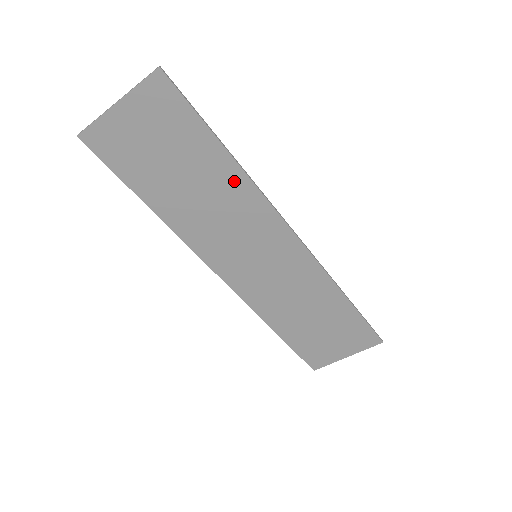
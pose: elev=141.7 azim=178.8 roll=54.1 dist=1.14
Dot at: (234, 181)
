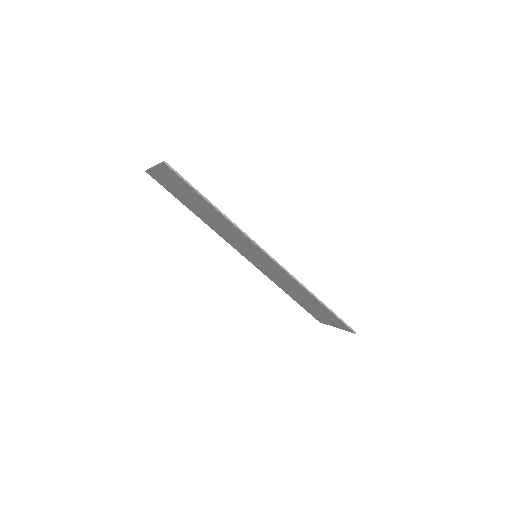
Dot at: (225, 221)
